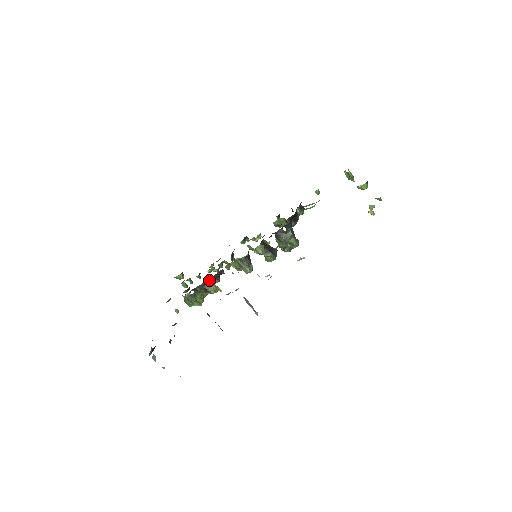
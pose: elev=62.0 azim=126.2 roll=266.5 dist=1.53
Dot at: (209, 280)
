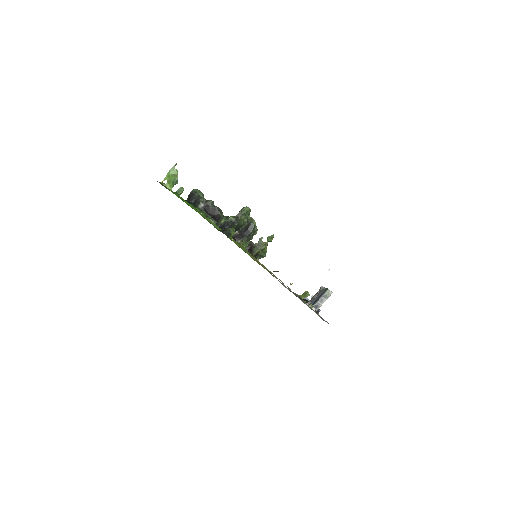
Dot at: (253, 254)
